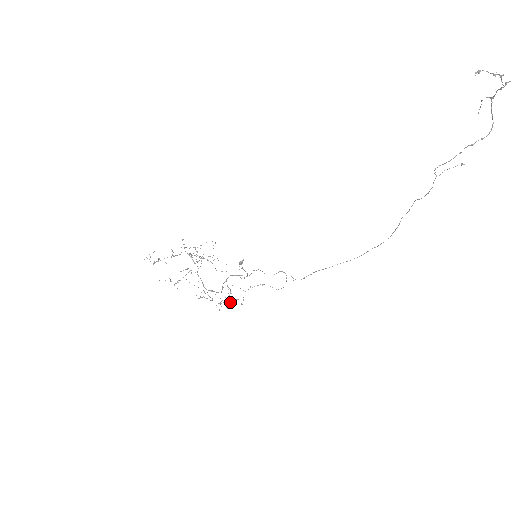
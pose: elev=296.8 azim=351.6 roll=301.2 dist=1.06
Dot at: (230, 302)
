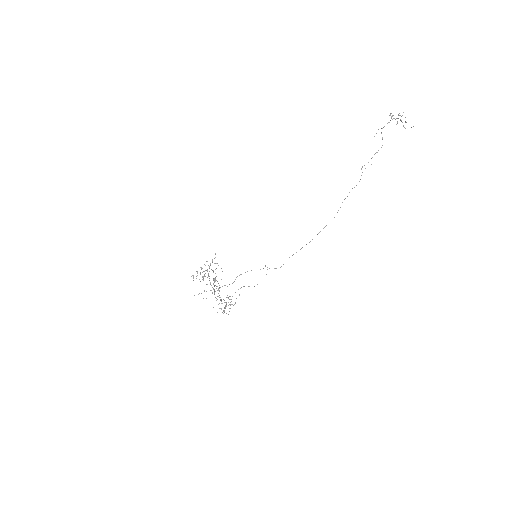
Dot at: occluded
